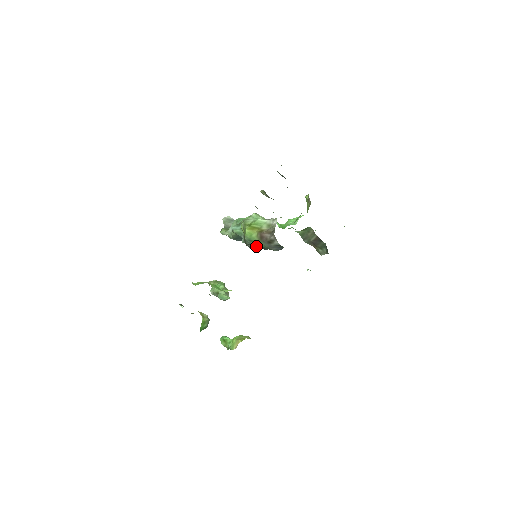
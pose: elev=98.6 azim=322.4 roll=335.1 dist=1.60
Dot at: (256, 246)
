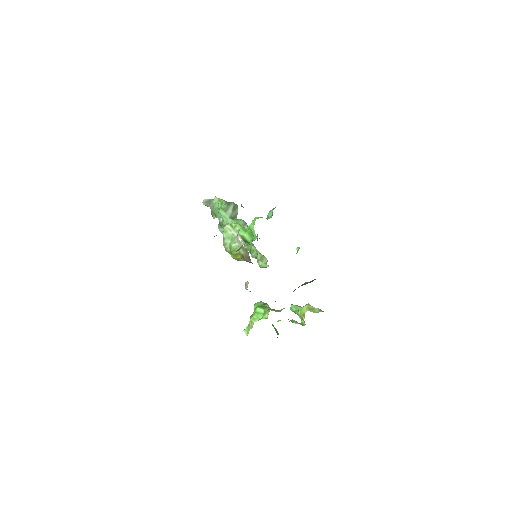
Dot at: occluded
